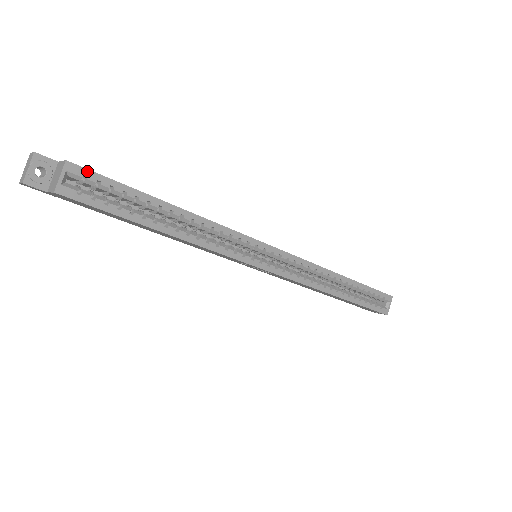
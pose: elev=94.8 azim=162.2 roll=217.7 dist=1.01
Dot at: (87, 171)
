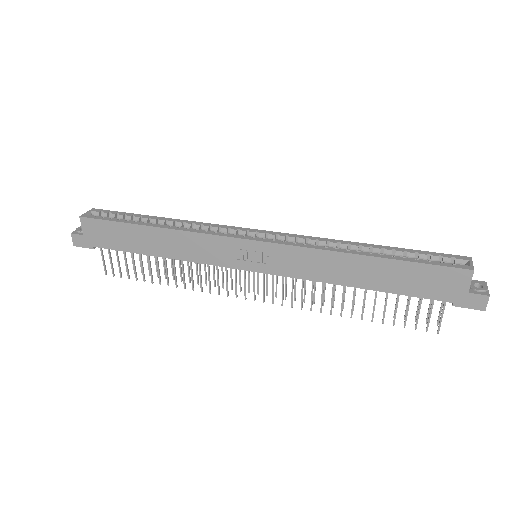
Dot at: (104, 210)
